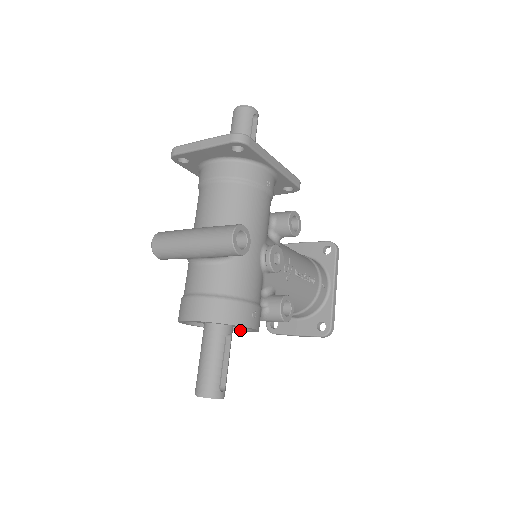
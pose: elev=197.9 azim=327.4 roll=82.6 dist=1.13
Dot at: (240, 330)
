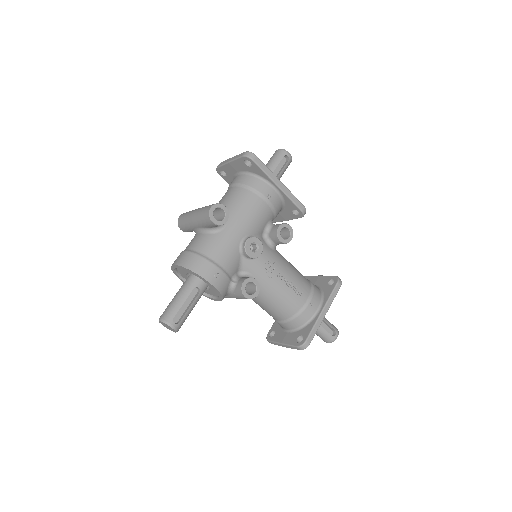
Dot at: (216, 298)
